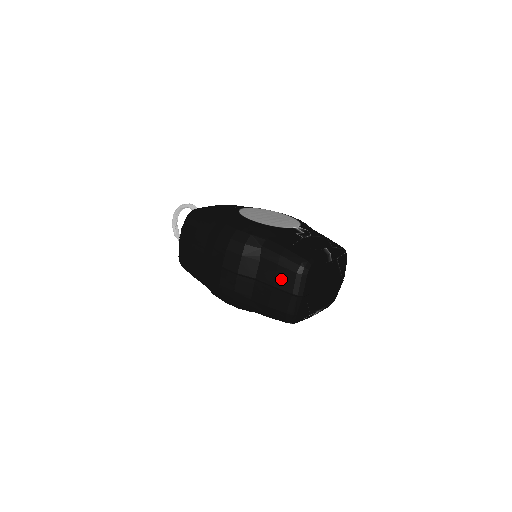
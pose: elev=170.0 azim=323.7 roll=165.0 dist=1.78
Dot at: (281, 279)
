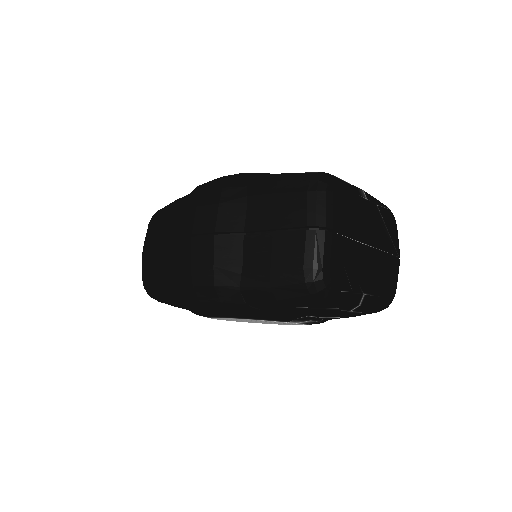
Dot at: (284, 212)
